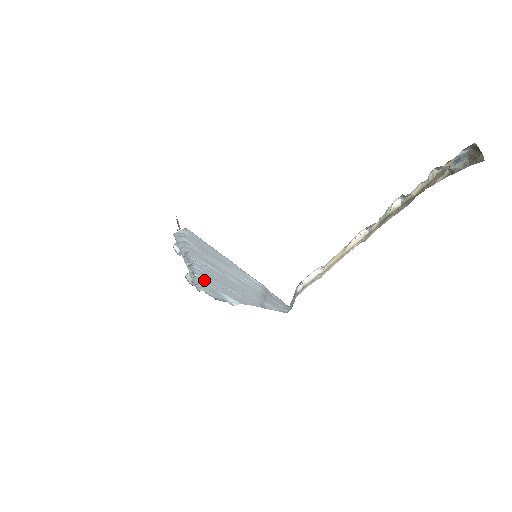
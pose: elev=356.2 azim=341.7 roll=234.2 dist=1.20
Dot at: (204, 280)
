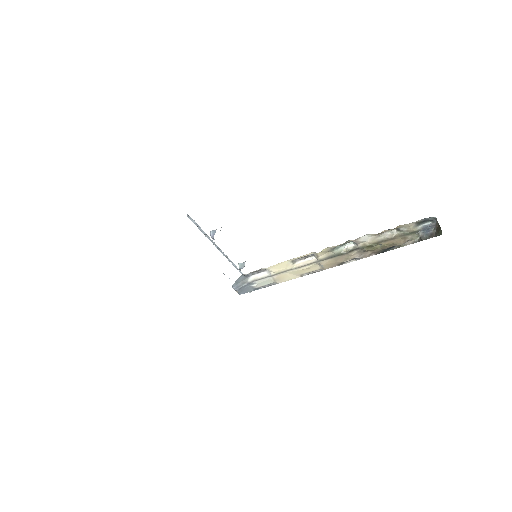
Dot at: occluded
